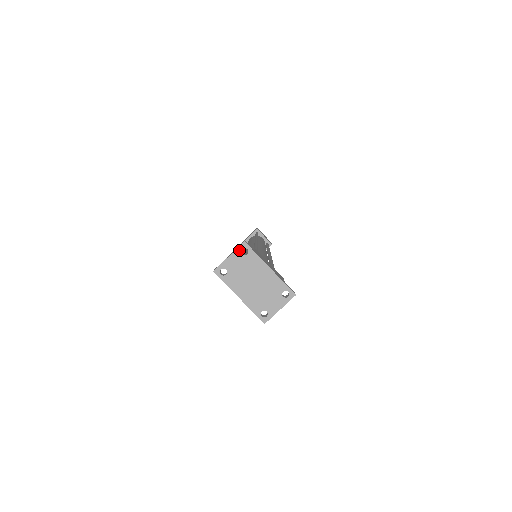
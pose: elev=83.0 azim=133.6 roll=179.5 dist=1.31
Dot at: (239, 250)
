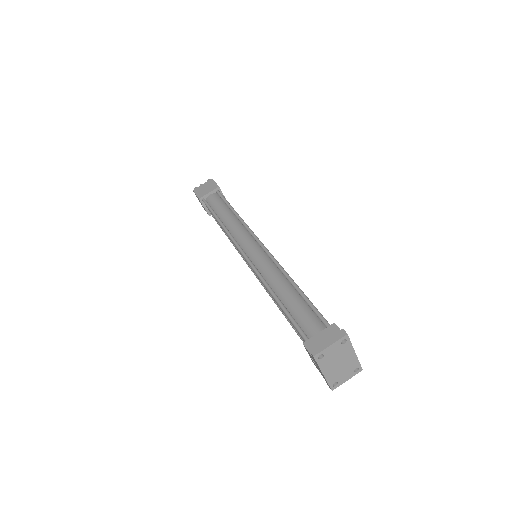
Dot at: (340, 340)
